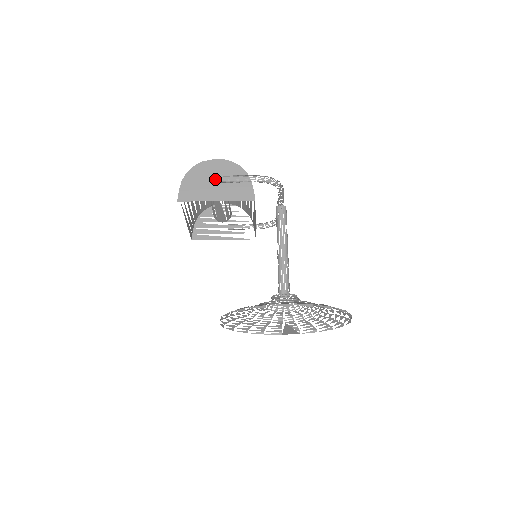
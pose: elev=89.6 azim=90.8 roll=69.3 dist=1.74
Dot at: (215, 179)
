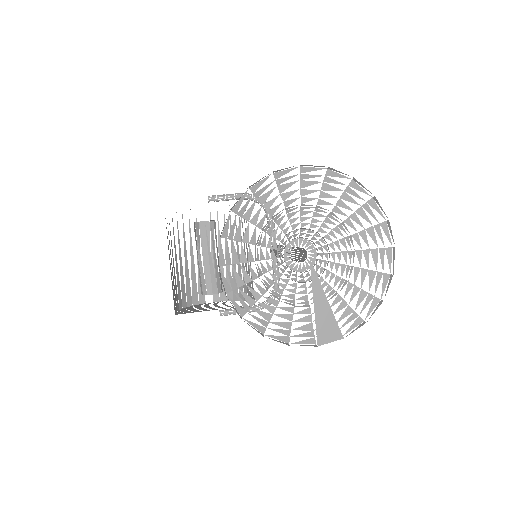
Dot at: occluded
